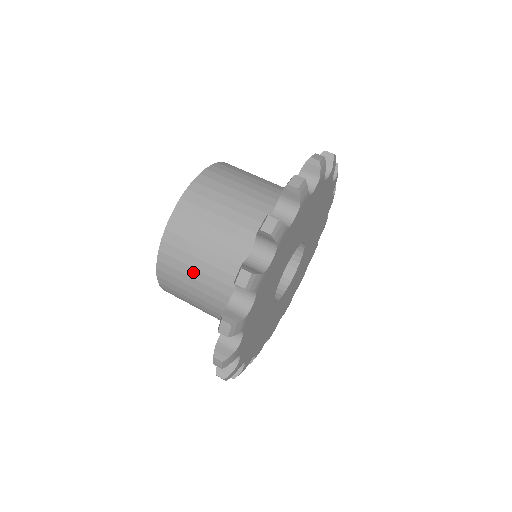
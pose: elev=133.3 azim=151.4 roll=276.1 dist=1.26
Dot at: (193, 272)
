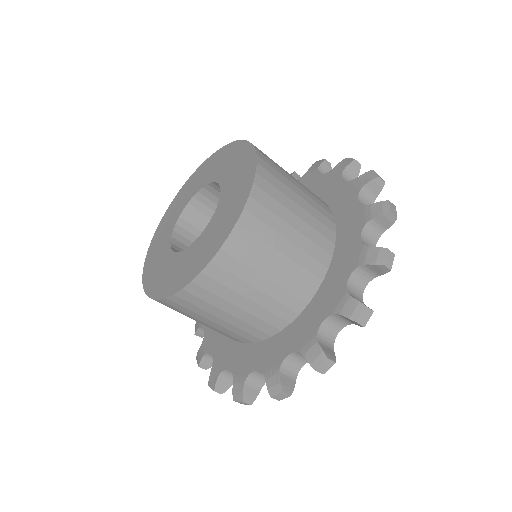
Dot at: (249, 290)
